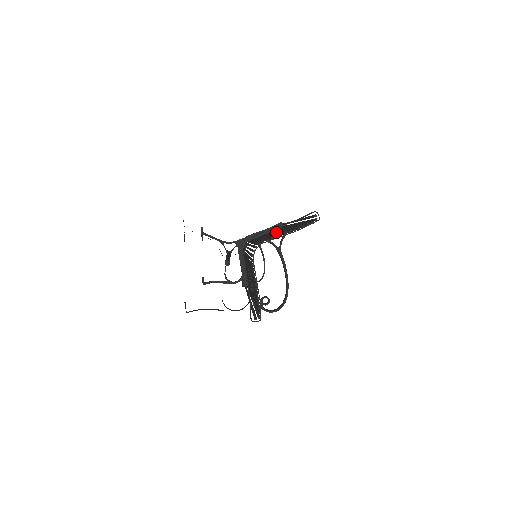
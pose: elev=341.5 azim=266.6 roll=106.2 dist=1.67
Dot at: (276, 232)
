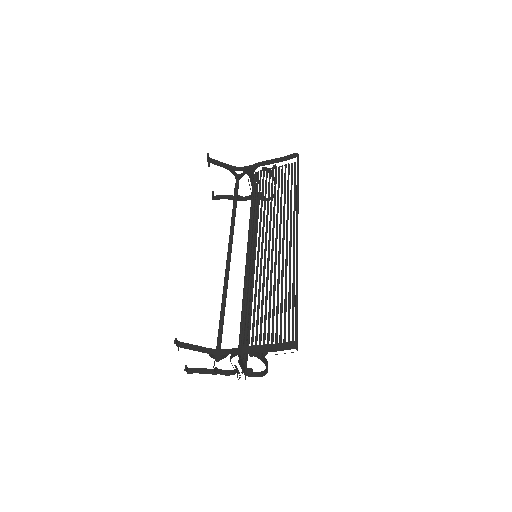
Dot at: occluded
